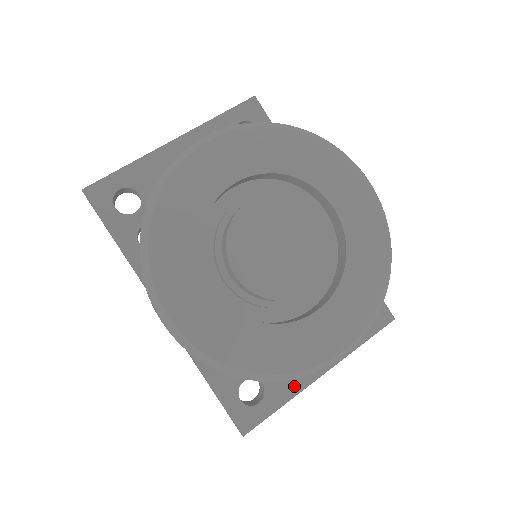
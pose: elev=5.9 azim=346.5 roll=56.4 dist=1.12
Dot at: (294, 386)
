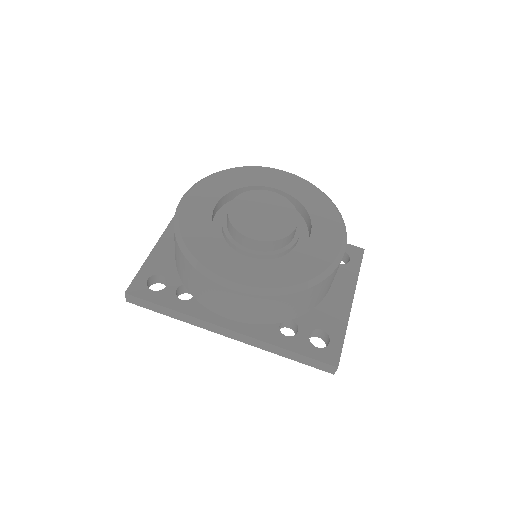
Dot at: (342, 319)
